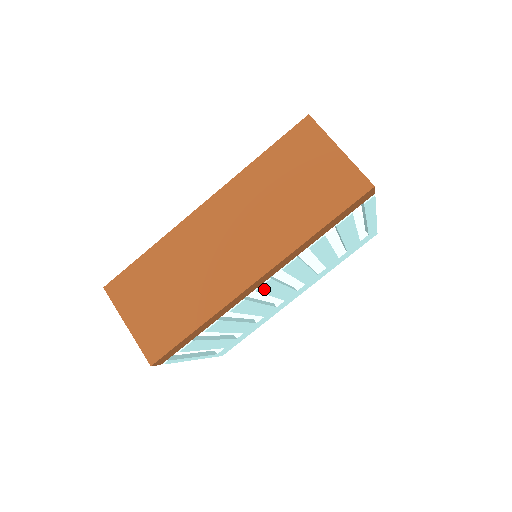
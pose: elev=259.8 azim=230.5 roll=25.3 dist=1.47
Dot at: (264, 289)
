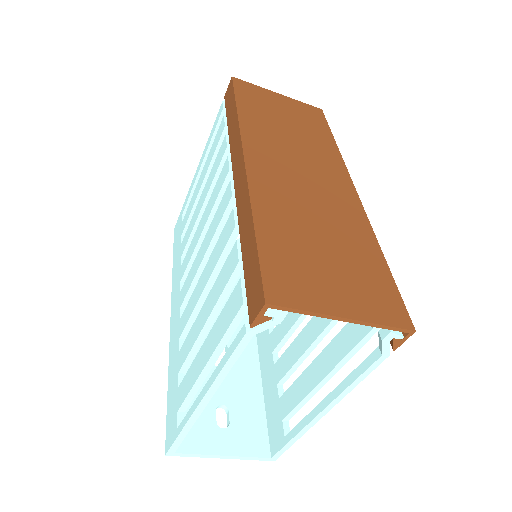
Dot at: occluded
